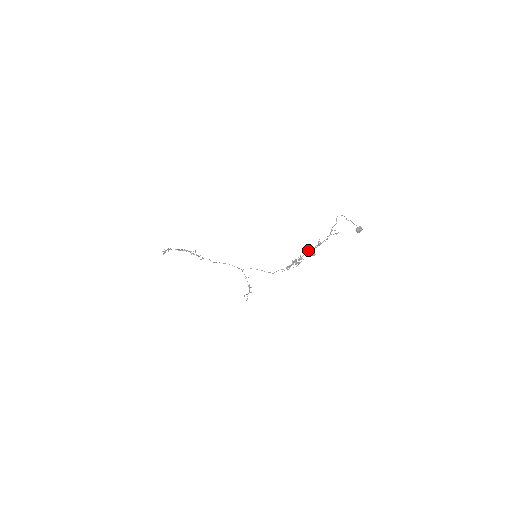
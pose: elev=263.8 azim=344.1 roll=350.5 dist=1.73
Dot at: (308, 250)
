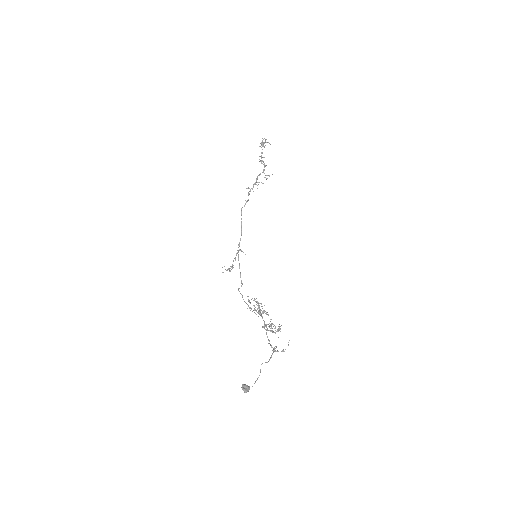
Dot at: occluded
